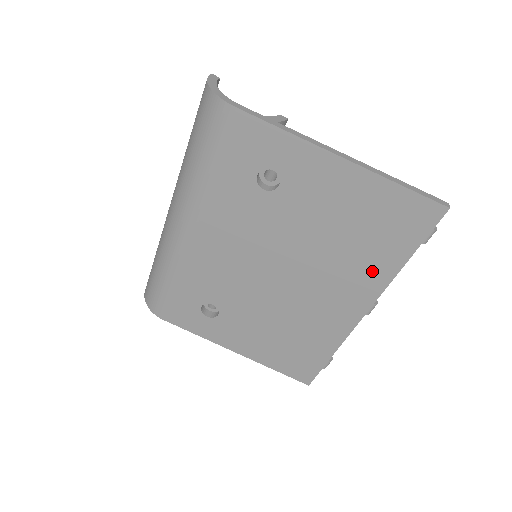
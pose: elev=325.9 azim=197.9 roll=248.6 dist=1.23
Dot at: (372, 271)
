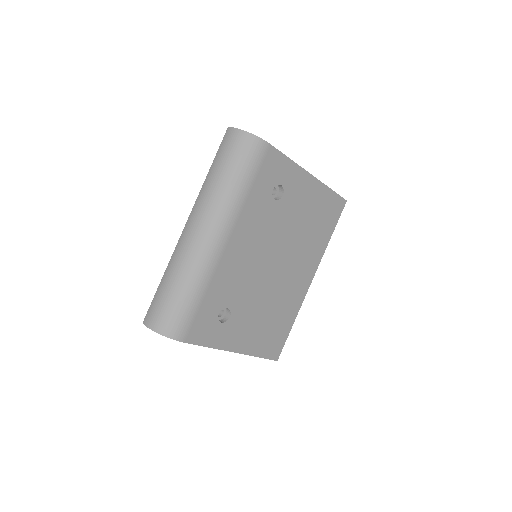
Dot at: (317, 248)
